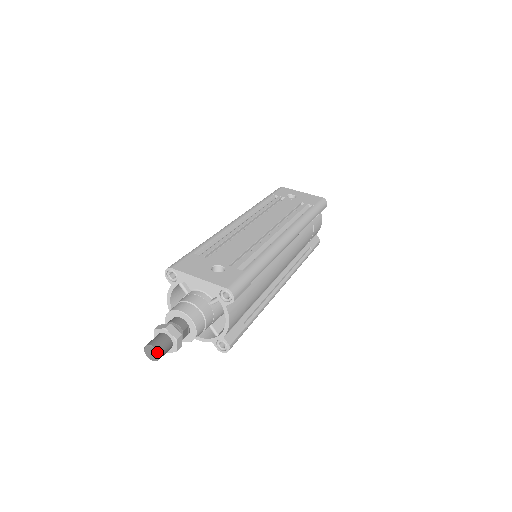
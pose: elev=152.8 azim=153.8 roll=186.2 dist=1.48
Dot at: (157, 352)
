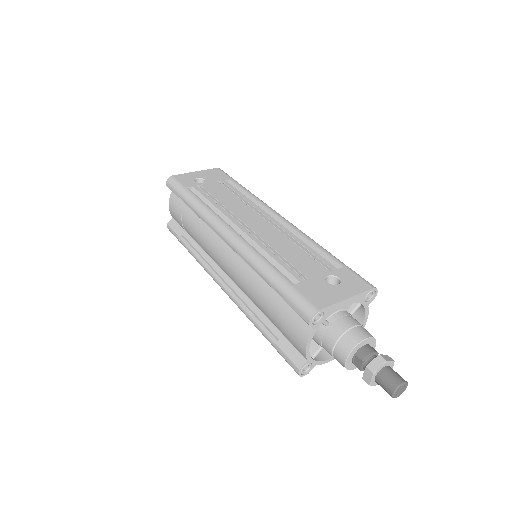
Dot at: (407, 384)
